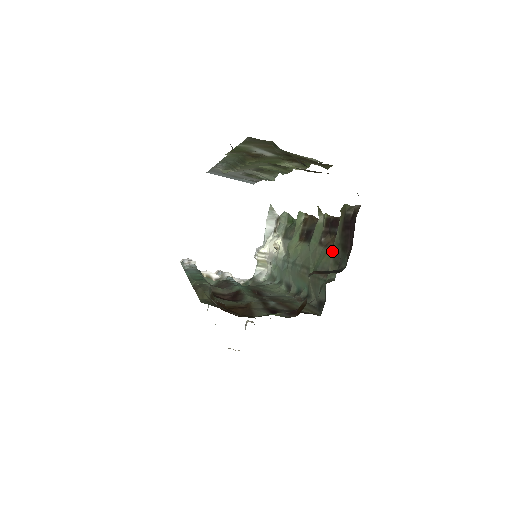
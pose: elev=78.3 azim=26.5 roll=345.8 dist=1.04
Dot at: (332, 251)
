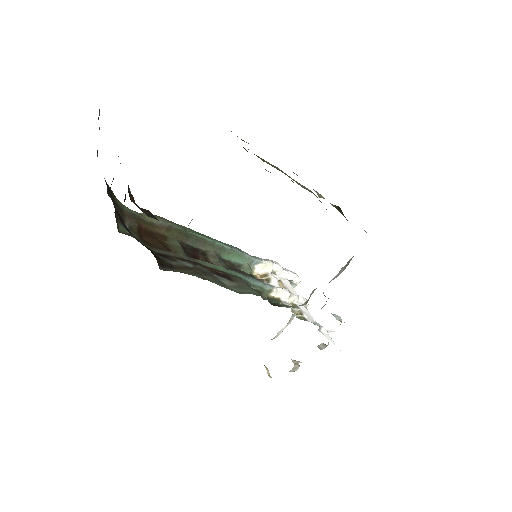
Dot at: occluded
